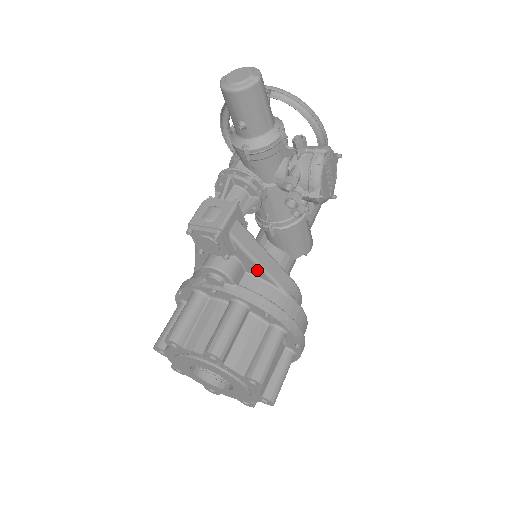
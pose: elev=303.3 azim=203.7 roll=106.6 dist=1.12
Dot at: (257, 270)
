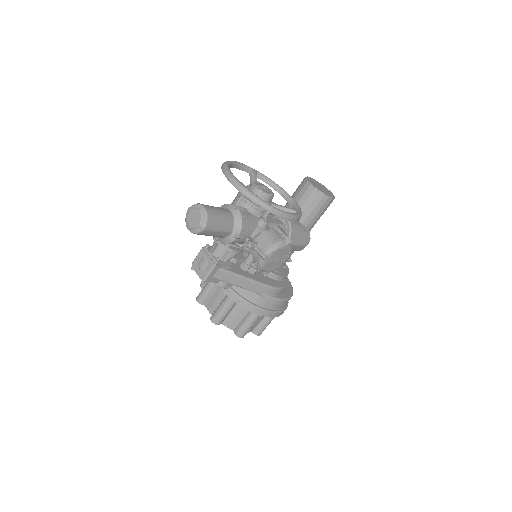
Dot at: occluded
